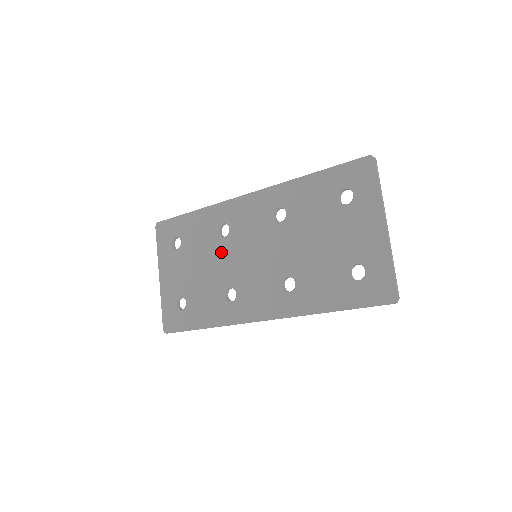
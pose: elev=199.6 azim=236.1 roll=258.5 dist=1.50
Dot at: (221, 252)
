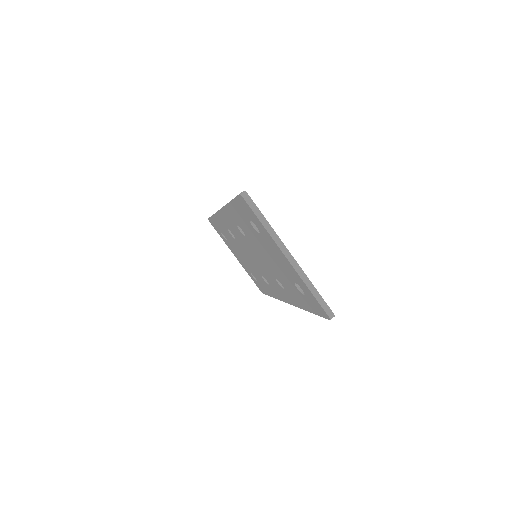
Dot at: (241, 249)
